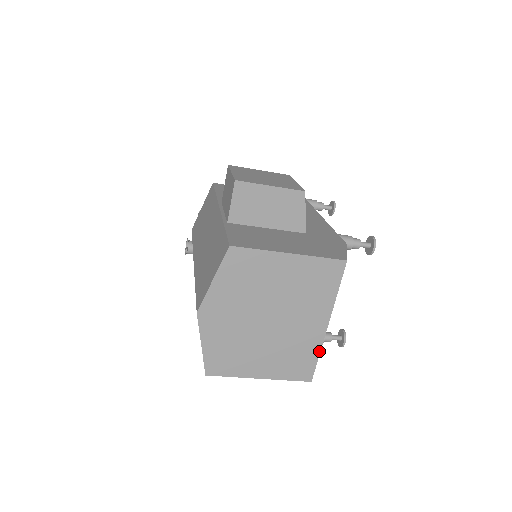
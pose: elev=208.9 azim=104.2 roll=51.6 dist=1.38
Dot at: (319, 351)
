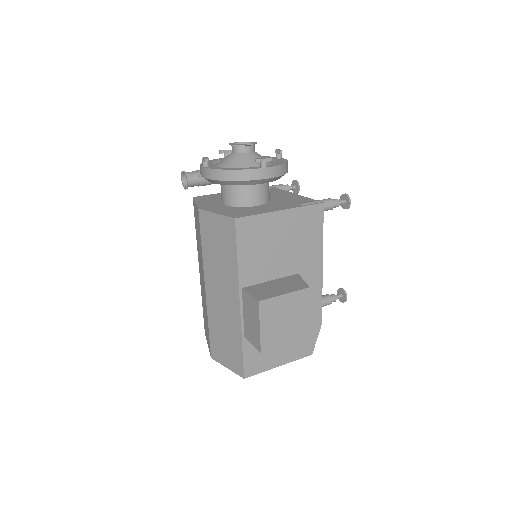
Dot at: occluded
